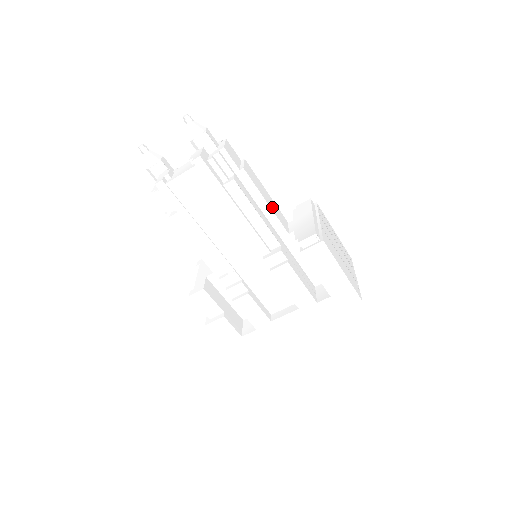
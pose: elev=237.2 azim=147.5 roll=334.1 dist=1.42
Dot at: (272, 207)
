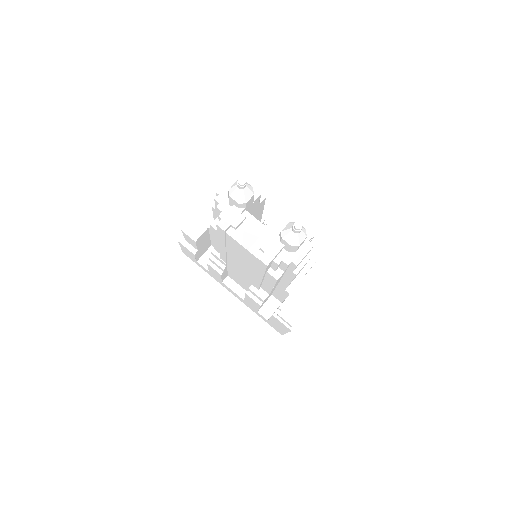
Dot at: occluded
